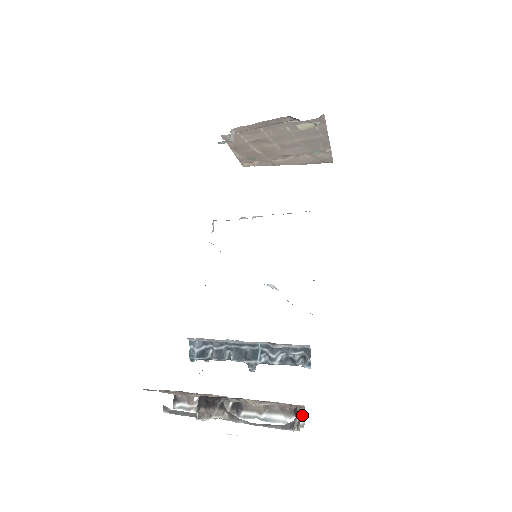
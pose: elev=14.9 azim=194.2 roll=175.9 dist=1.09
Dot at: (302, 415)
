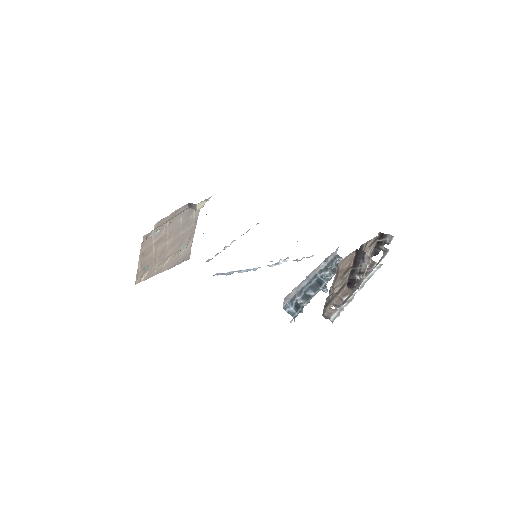
Dot at: (375, 263)
